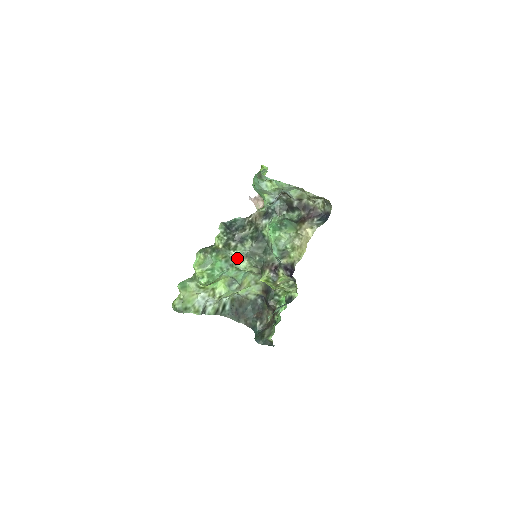
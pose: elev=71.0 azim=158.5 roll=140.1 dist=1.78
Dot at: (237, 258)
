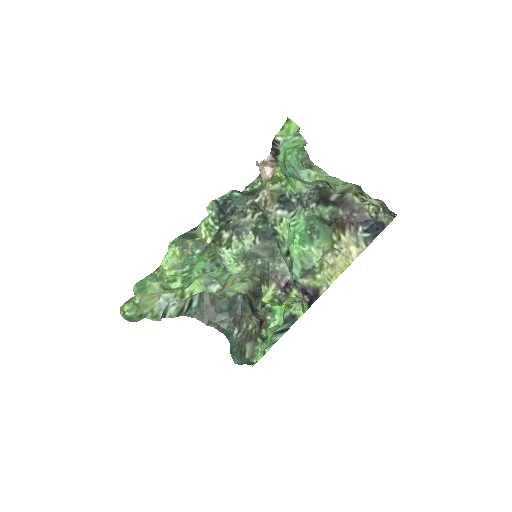
Dot at: (230, 259)
